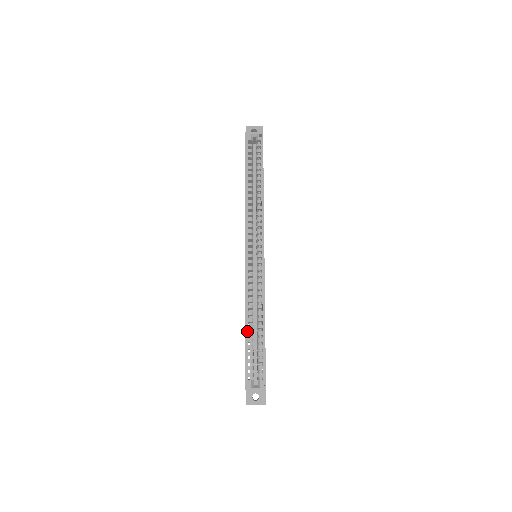
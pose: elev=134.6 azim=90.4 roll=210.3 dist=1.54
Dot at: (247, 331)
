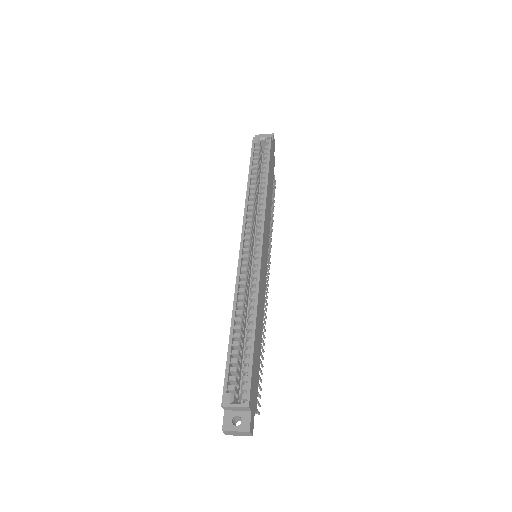
Dot at: (232, 332)
